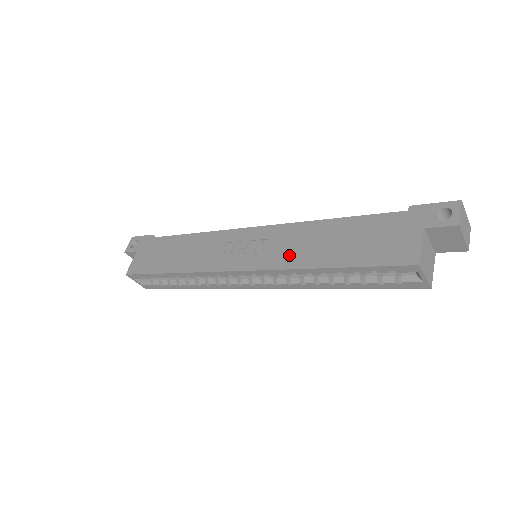
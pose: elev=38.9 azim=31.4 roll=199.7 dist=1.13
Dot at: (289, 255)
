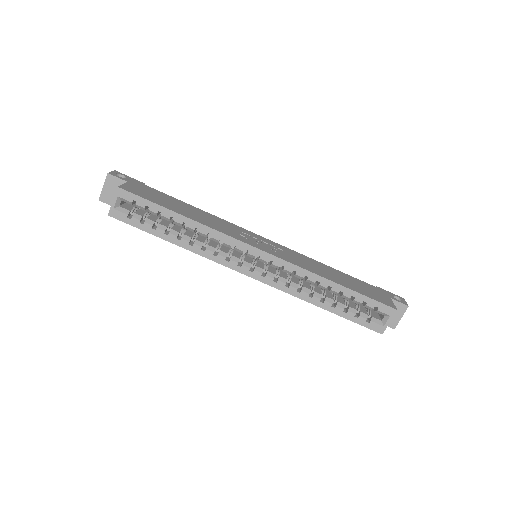
Dot at: (305, 265)
